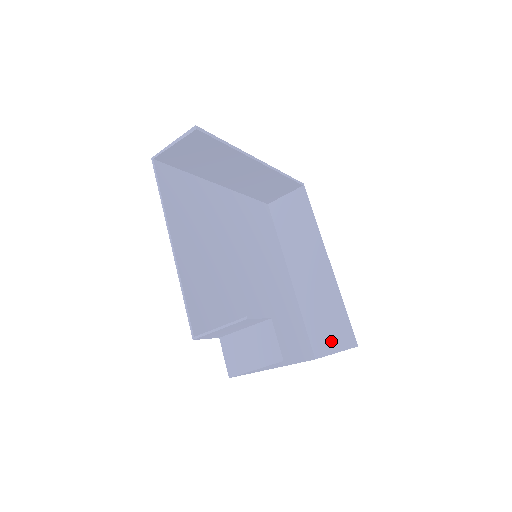
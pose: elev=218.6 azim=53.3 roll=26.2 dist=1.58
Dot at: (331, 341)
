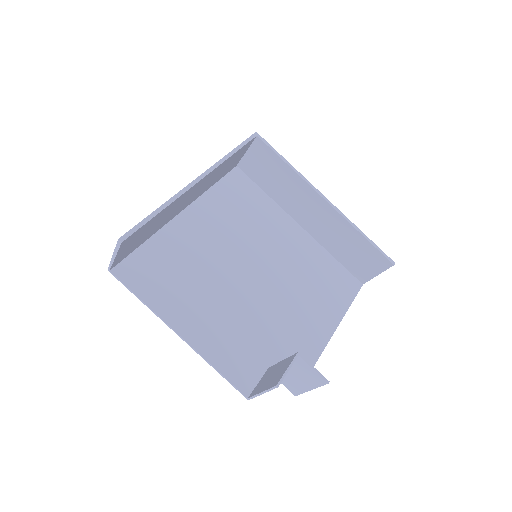
Dot at: (368, 267)
